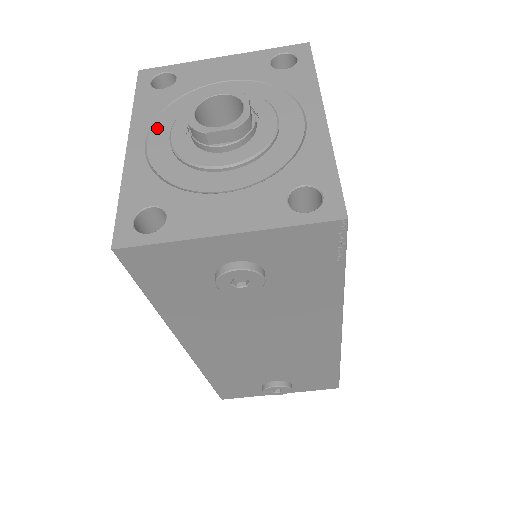
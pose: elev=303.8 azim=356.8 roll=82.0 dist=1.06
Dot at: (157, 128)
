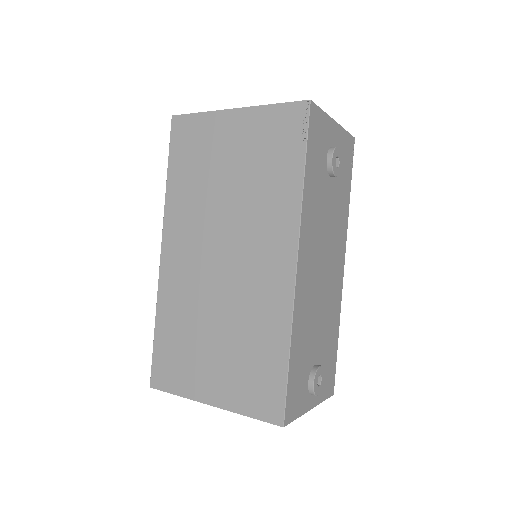
Dot at: occluded
